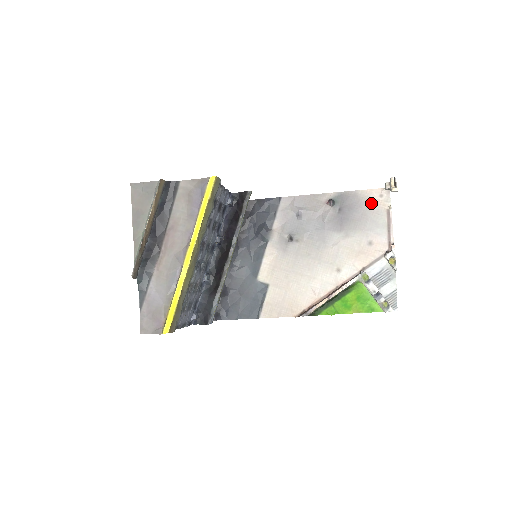
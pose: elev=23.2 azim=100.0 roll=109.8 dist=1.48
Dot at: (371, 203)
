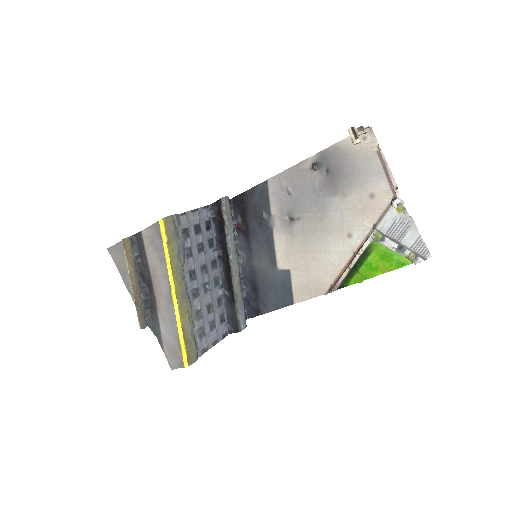
Dot at: (357, 151)
